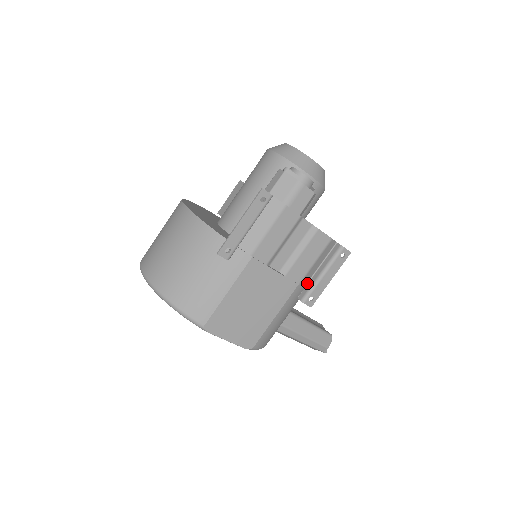
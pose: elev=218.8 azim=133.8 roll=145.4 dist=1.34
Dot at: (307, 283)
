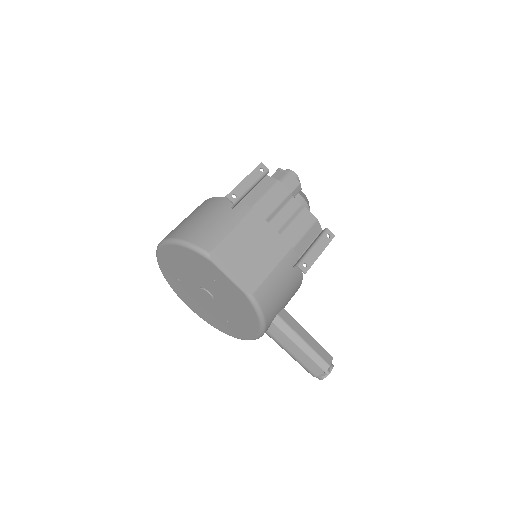
Dot at: (300, 257)
